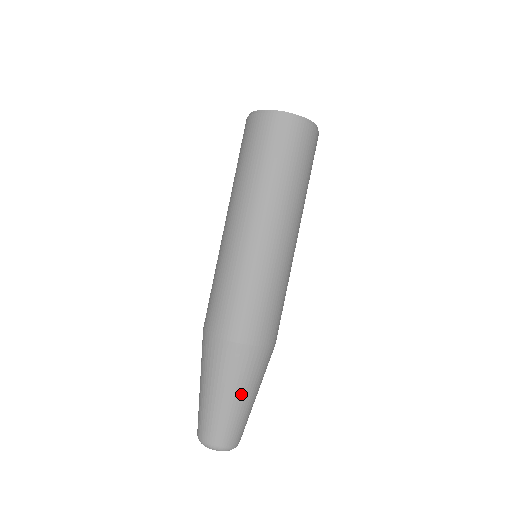
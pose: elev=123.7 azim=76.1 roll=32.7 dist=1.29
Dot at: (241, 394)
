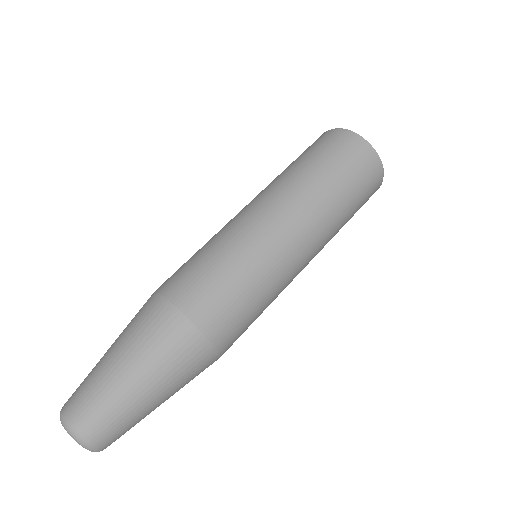
Dot at: (150, 381)
